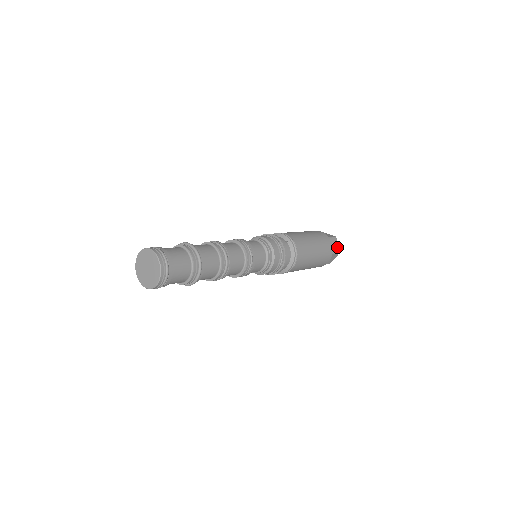
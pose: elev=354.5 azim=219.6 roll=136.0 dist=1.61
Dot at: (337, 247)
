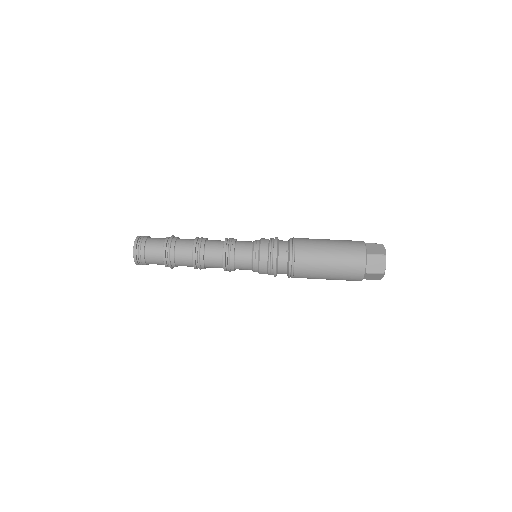
Dot at: (382, 267)
